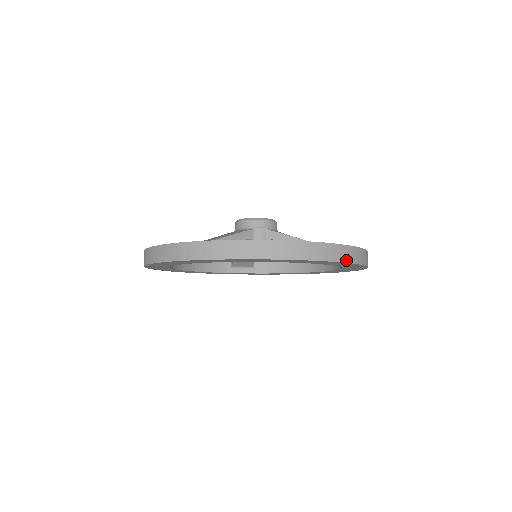
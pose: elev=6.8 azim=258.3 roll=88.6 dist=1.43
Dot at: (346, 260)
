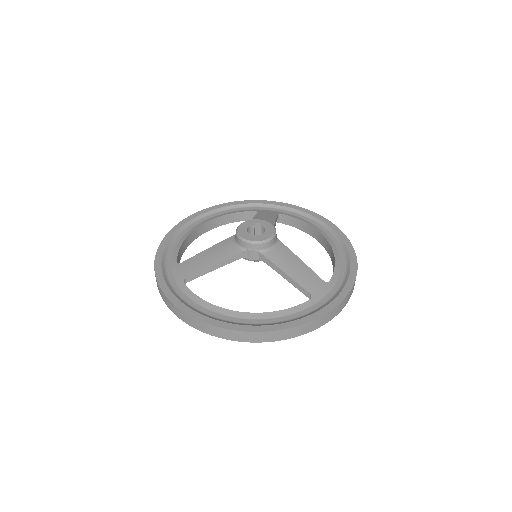
Dot at: (298, 335)
